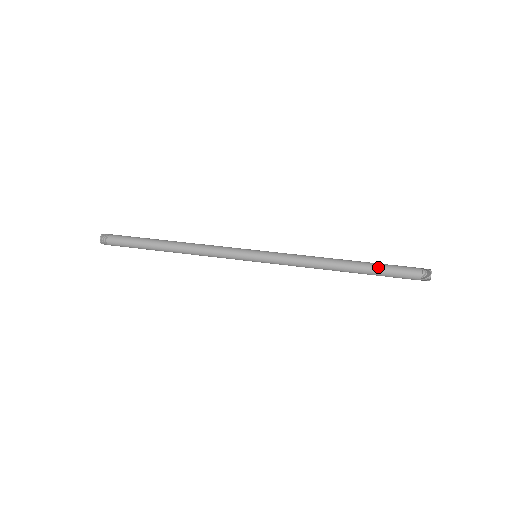
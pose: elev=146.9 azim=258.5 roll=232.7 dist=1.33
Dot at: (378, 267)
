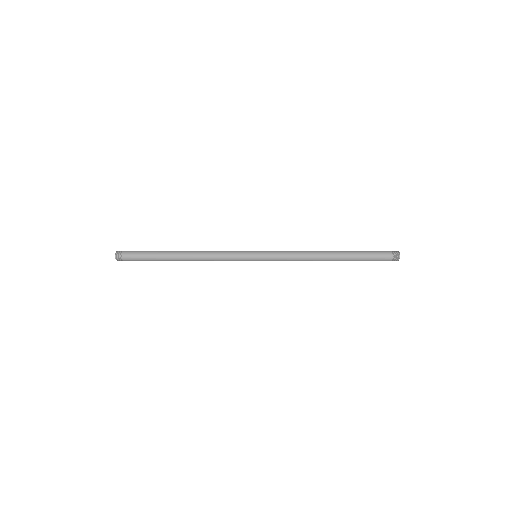
Dot at: (357, 251)
